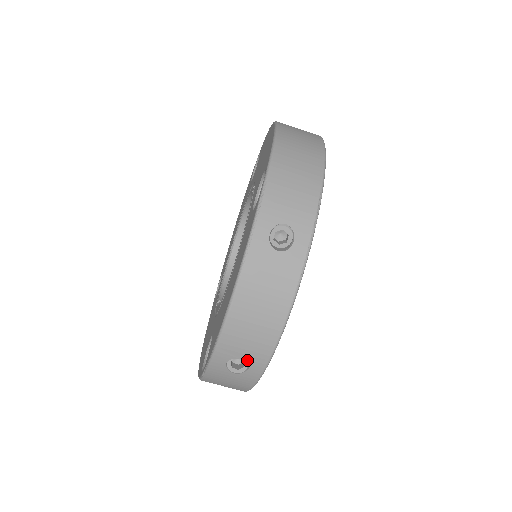
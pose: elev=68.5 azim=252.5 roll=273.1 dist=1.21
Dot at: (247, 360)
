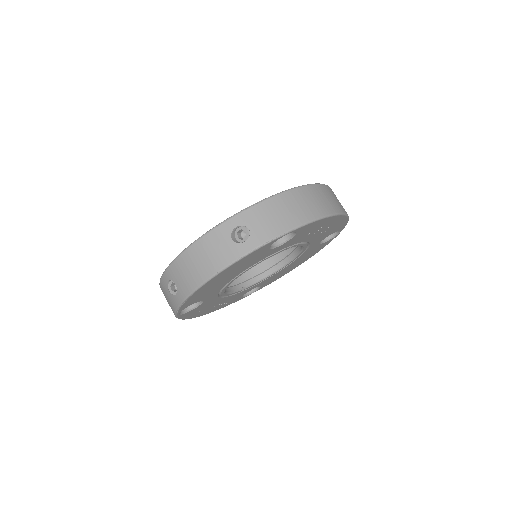
Dot at: (178, 288)
